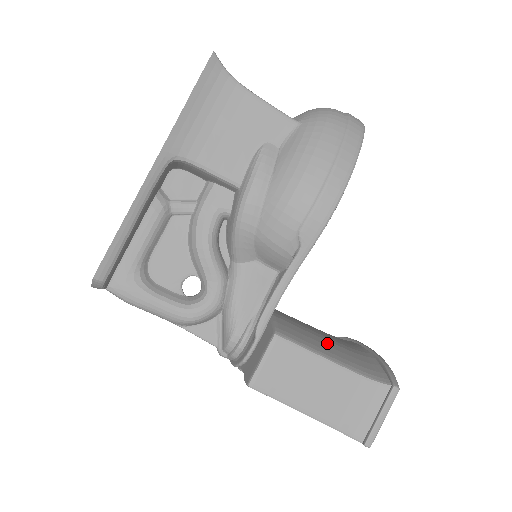
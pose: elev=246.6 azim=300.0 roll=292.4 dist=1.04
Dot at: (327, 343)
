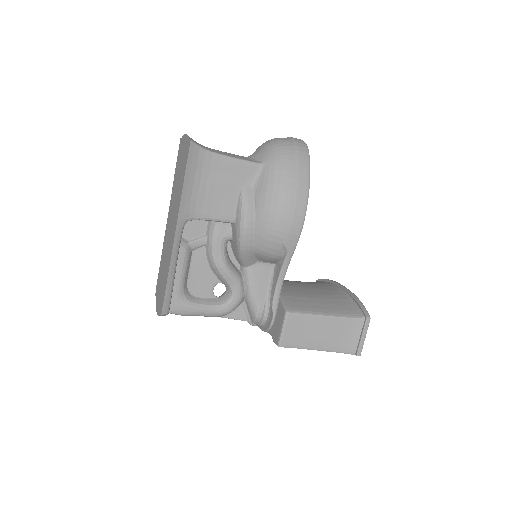
Dot at: (319, 301)
